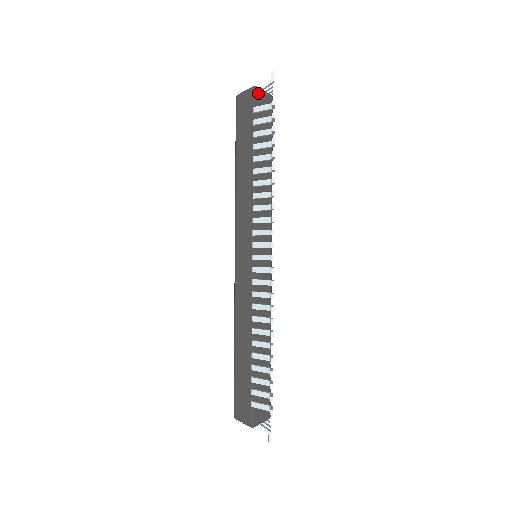
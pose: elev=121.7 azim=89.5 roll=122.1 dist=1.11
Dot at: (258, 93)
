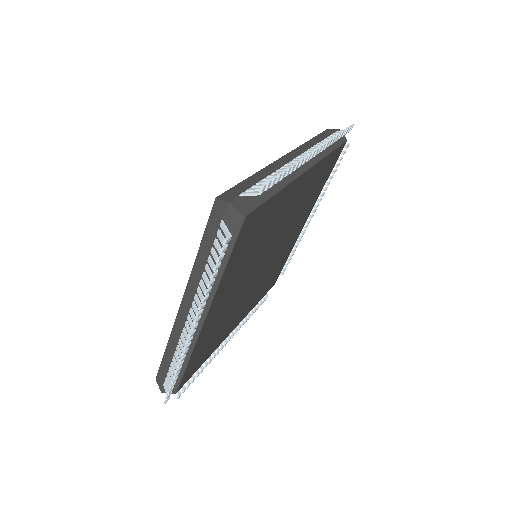
Dot at: (231, 210)
